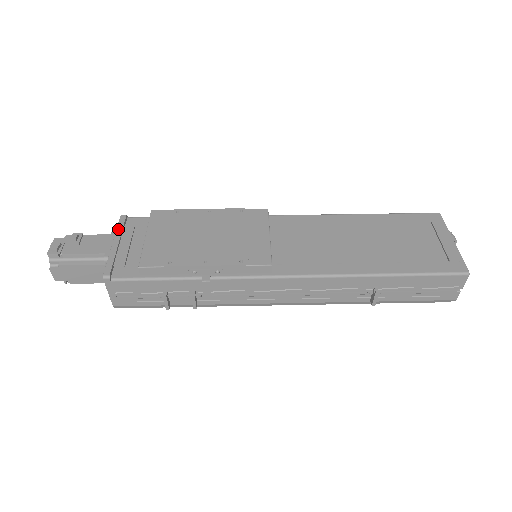
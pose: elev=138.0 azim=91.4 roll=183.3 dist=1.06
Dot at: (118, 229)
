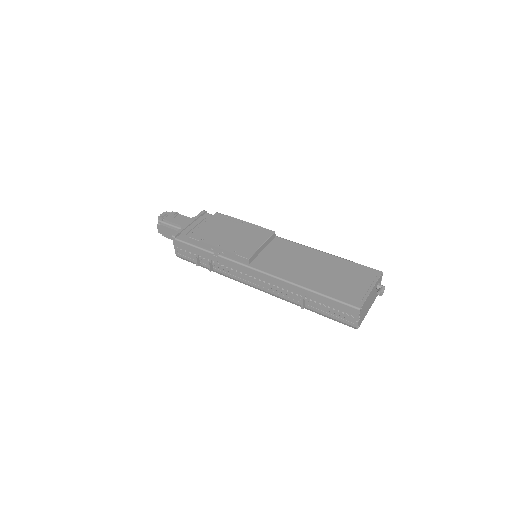
Dot at: (196, 216)
